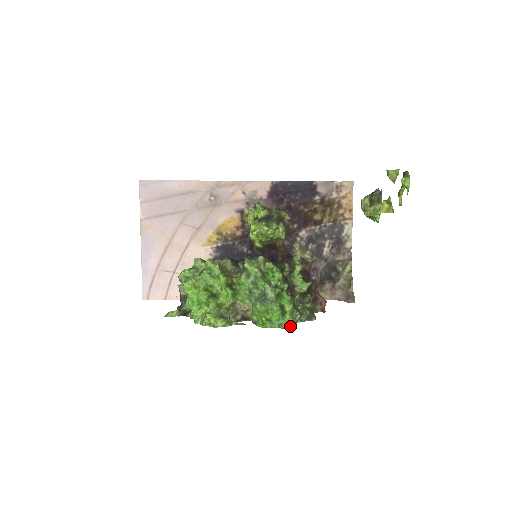
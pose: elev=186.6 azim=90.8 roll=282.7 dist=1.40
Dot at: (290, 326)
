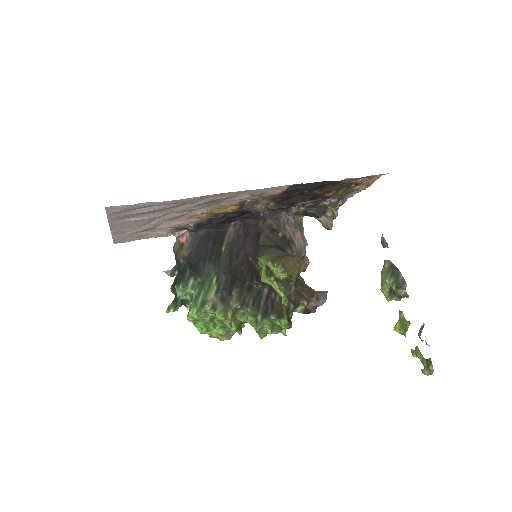
Dot at: occluded
